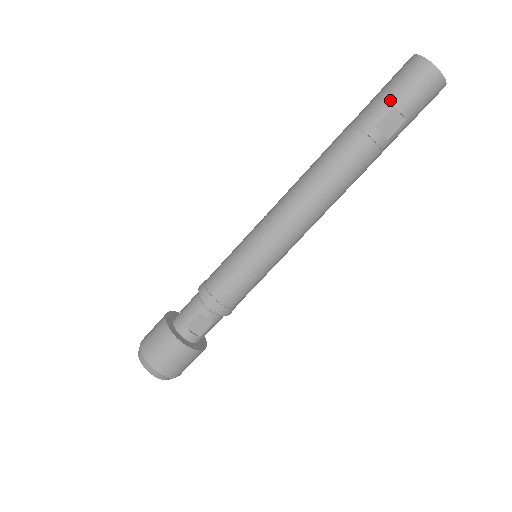
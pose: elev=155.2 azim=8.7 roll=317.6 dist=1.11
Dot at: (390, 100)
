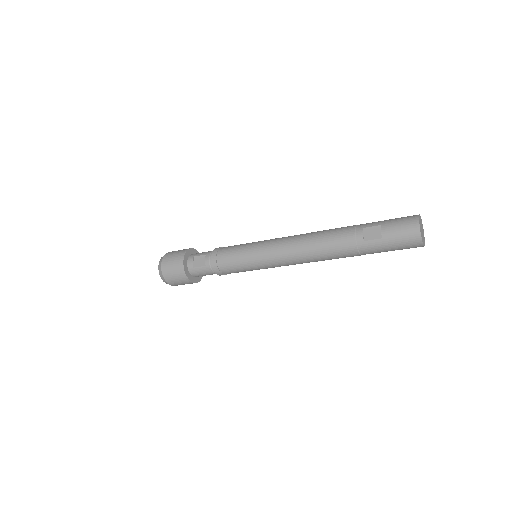
Dot at: (383, 222)
